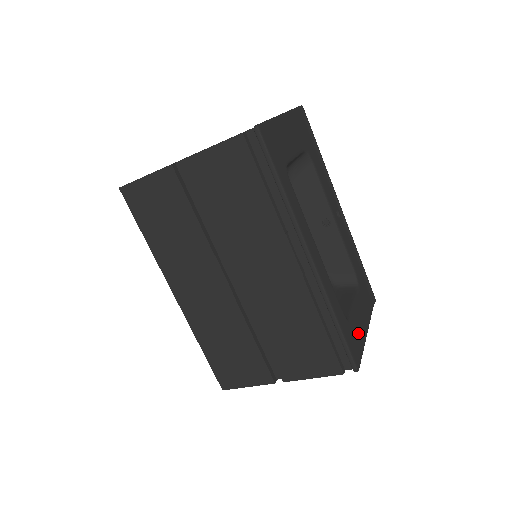
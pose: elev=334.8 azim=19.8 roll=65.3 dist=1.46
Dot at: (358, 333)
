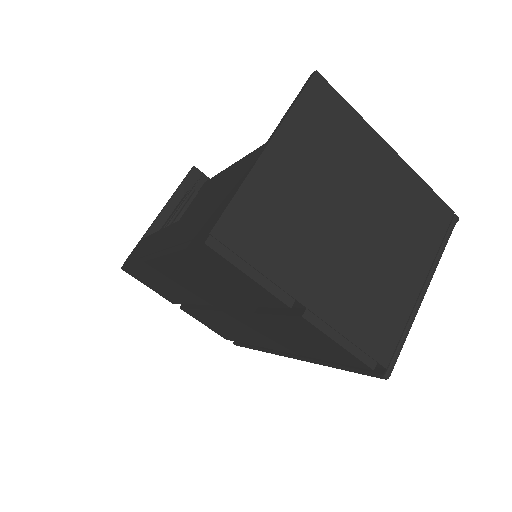
Dot at: occluded
